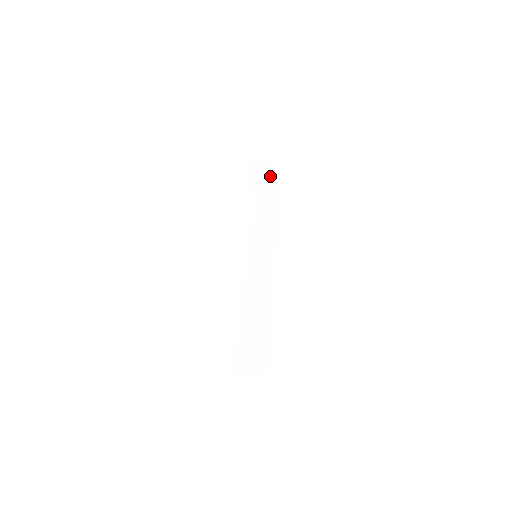
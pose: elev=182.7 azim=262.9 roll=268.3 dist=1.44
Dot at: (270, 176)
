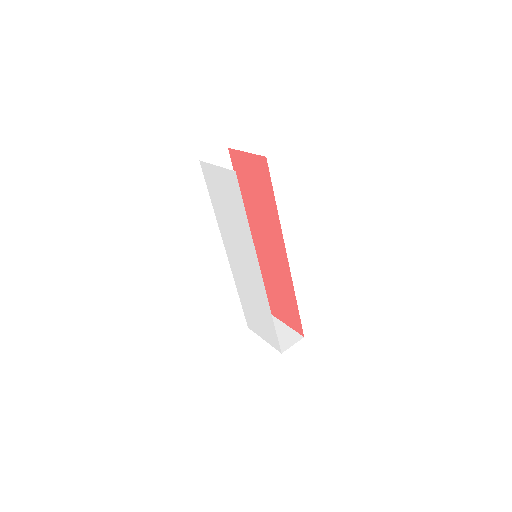
Dot at: occluded
